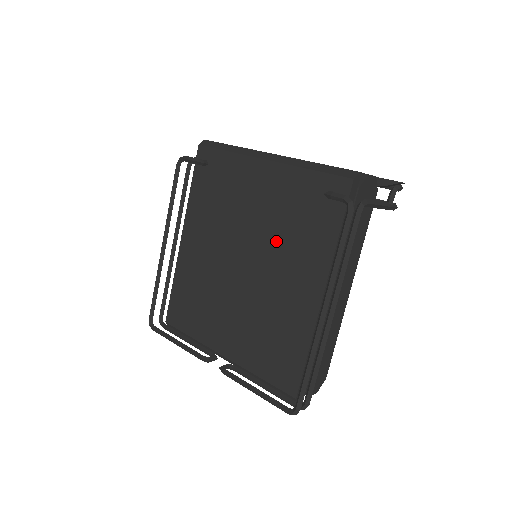
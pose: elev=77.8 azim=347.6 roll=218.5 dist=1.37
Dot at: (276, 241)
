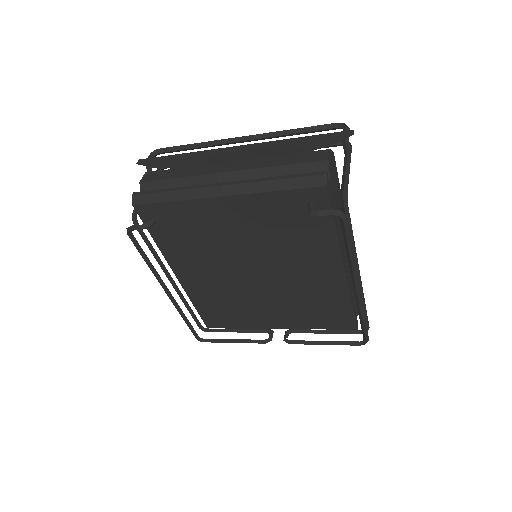
Dot at: (276, 250)
